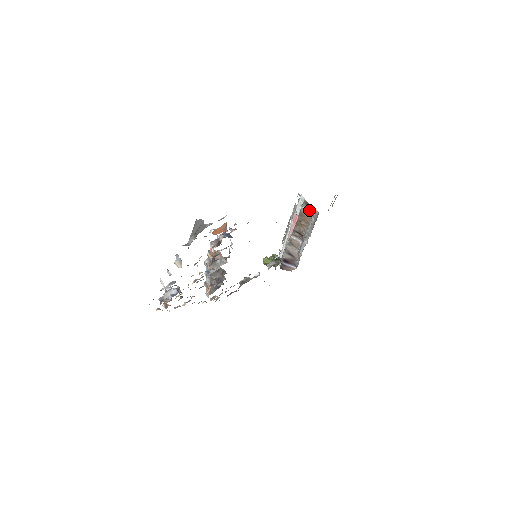
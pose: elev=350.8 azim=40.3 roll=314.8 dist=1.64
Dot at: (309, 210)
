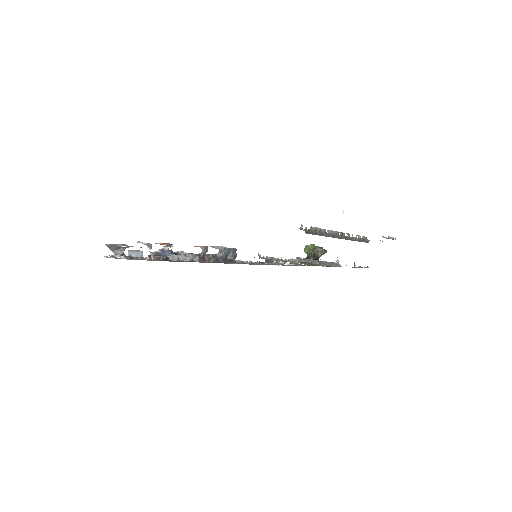
Dot at: occluded
